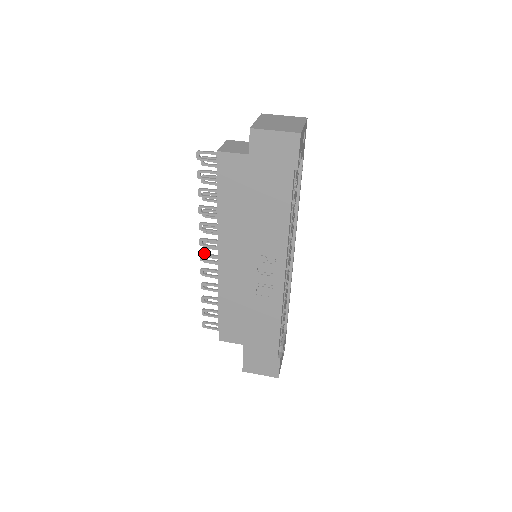
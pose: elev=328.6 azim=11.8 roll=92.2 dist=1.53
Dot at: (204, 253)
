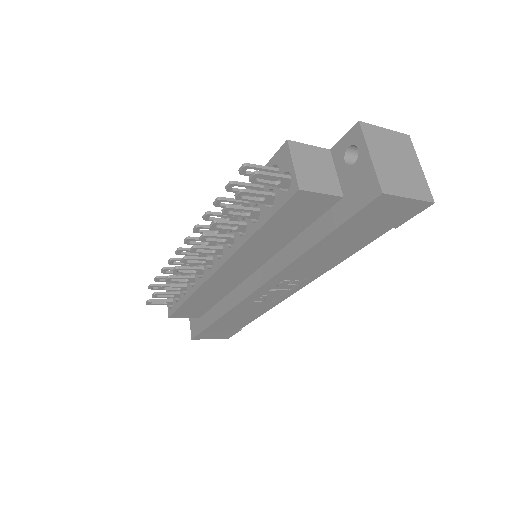
Dot at: (189, 256)
